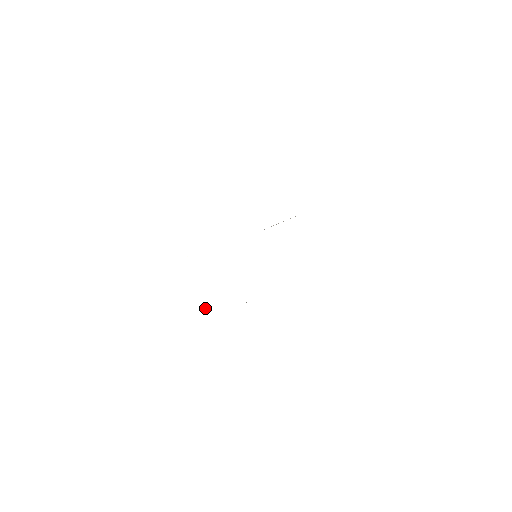
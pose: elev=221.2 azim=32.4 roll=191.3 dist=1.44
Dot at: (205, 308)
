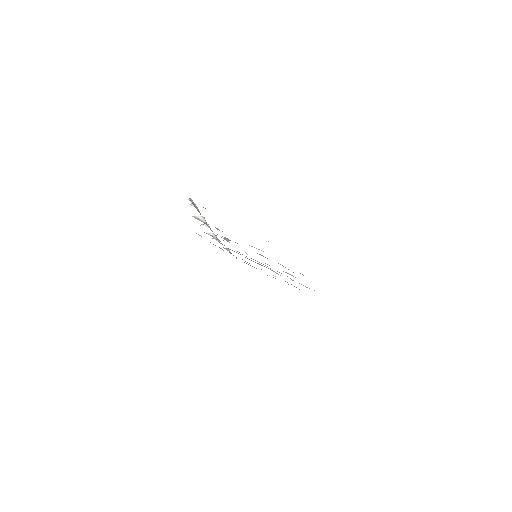
Dot at: occluded
